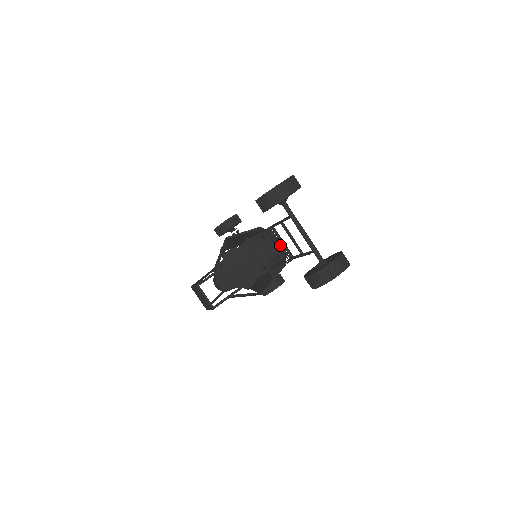
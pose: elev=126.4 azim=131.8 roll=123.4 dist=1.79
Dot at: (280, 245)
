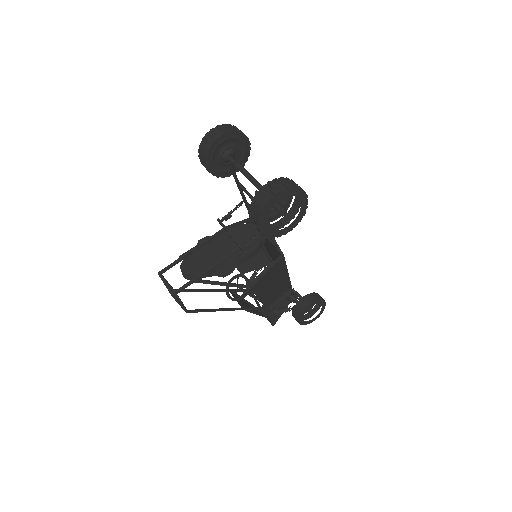
Dot at: occluded
